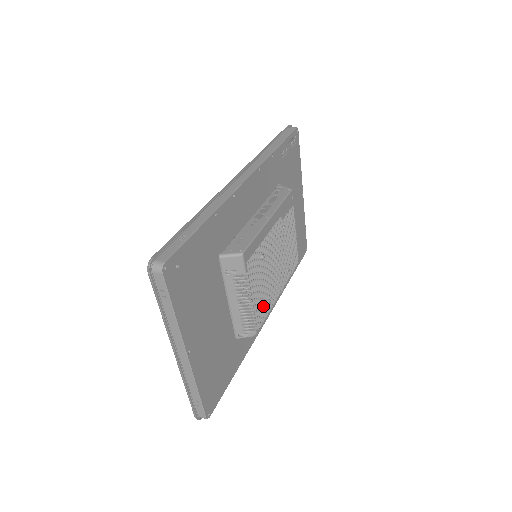
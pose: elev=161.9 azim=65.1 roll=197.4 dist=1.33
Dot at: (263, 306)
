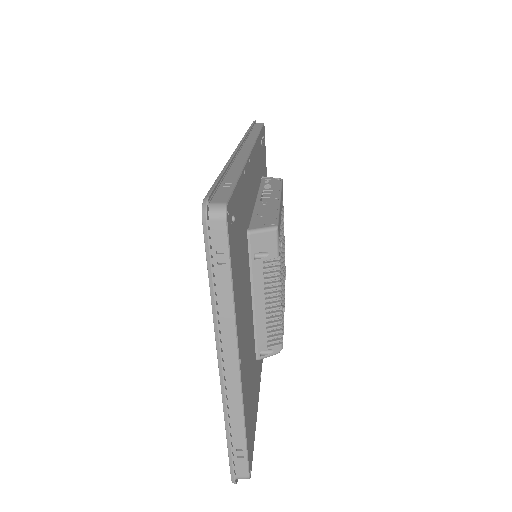
Dot at: occluded
